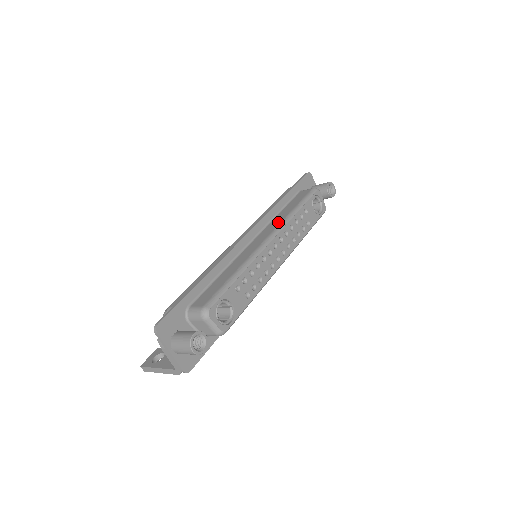
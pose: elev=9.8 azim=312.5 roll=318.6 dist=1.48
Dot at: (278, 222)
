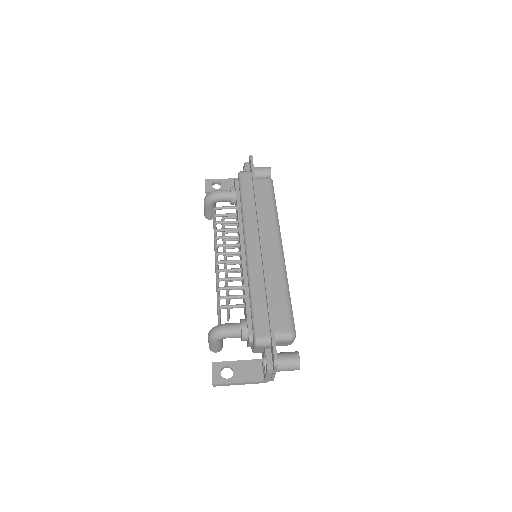
Dot at: (272, 225)
